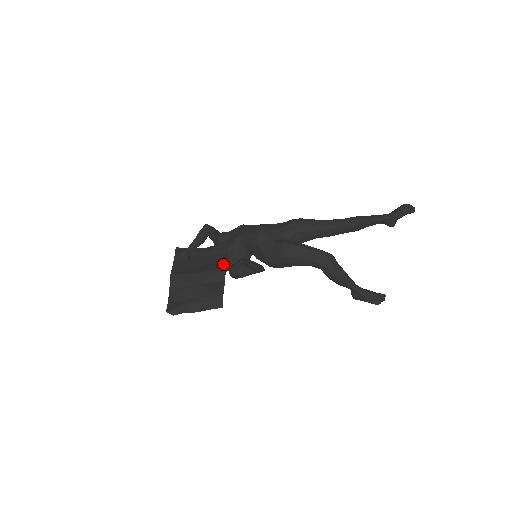
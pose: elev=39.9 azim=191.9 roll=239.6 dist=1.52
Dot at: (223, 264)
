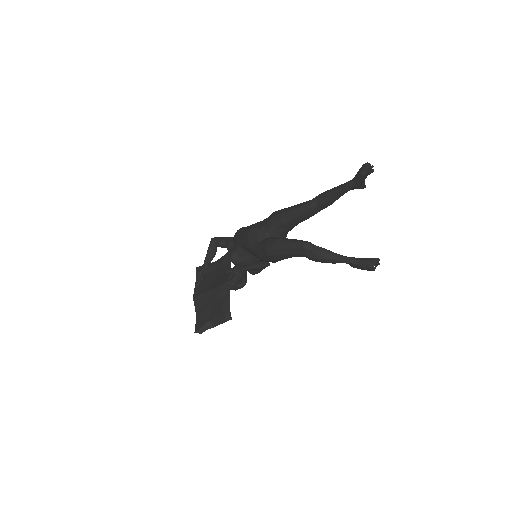
Dot at: (226, 277)
